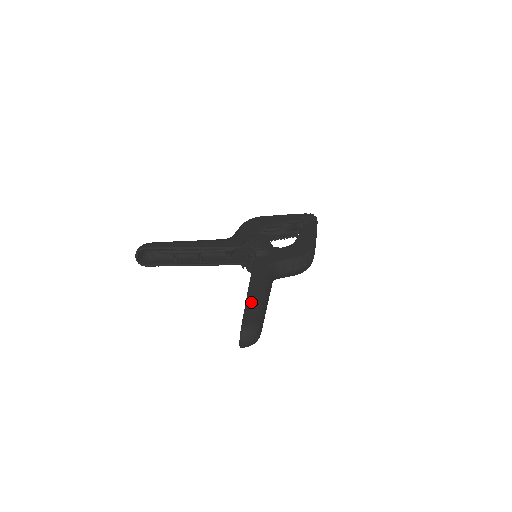
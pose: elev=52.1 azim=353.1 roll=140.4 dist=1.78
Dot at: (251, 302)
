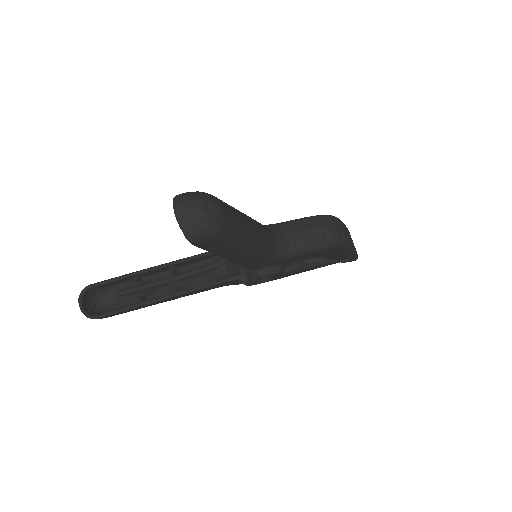
Dot at: occluded
